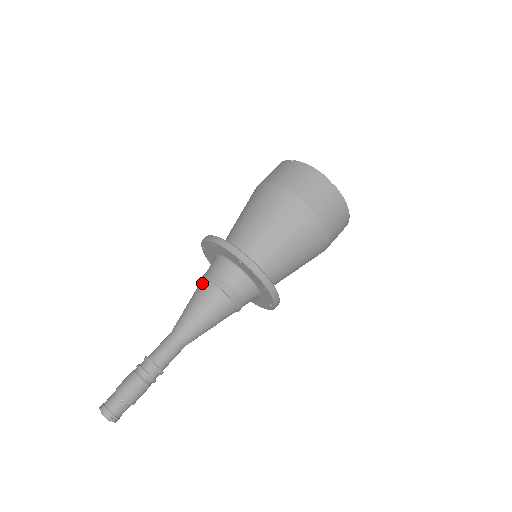
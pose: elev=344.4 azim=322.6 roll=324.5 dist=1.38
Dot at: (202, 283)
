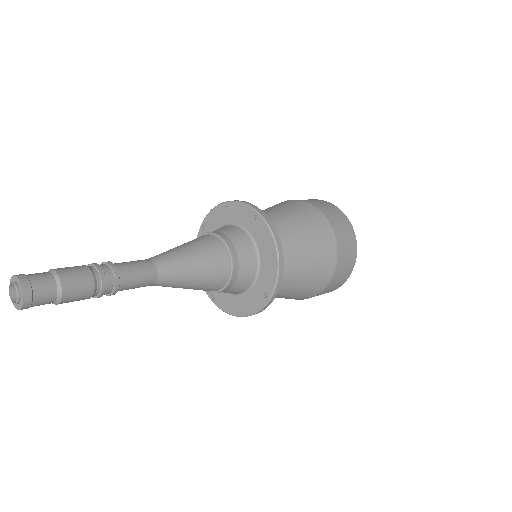
Dot at: occluded
